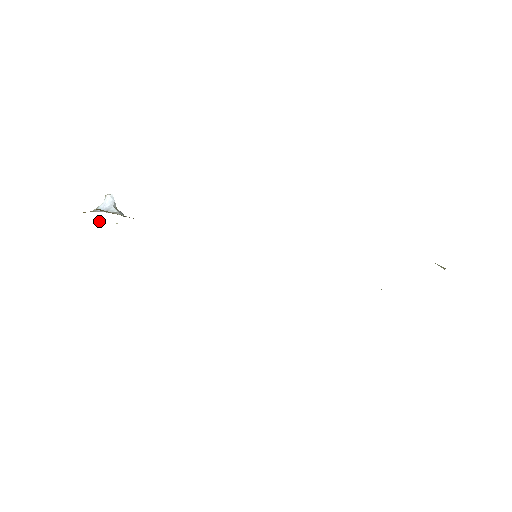
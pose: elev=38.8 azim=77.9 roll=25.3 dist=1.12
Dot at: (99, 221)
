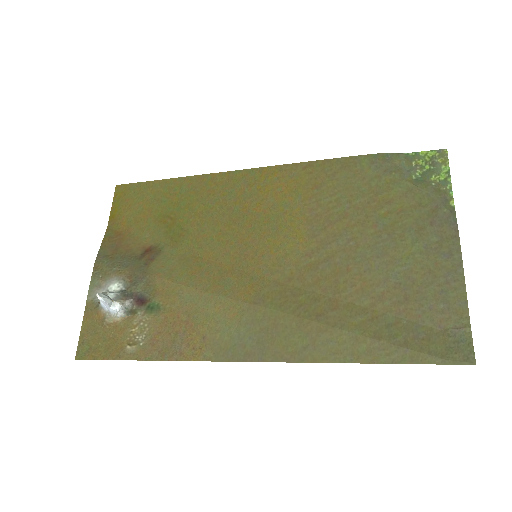
Dot at: occluded
